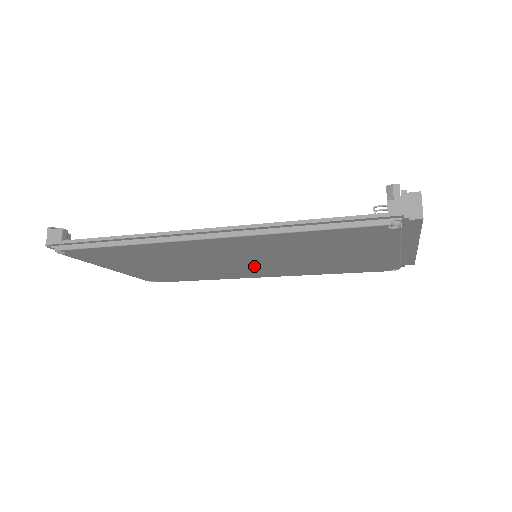
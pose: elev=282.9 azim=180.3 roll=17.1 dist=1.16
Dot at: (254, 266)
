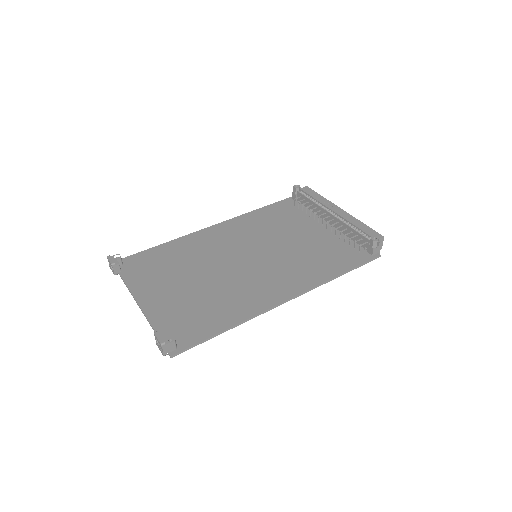
Dot at: occluded
